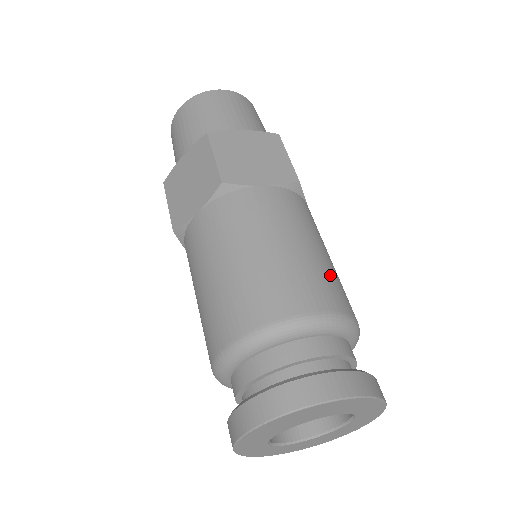
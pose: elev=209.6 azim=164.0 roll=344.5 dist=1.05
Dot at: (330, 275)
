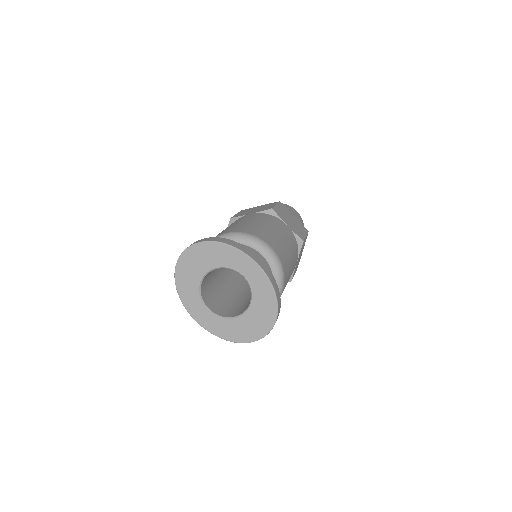
Dot at: (258, 228)
